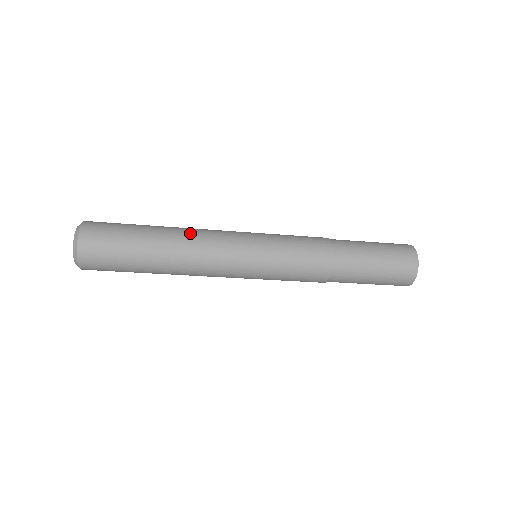
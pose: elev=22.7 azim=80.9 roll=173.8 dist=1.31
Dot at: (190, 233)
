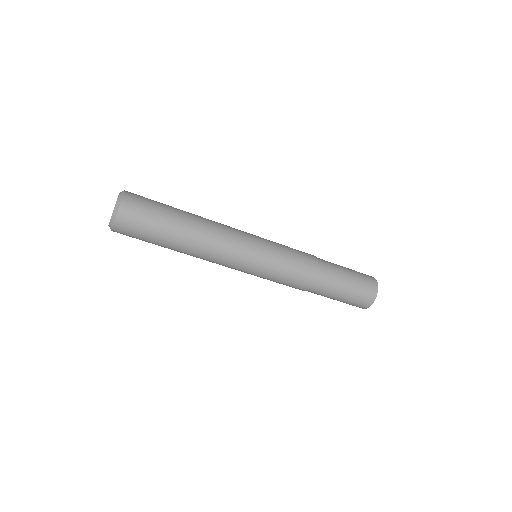
Dot at: occluded
